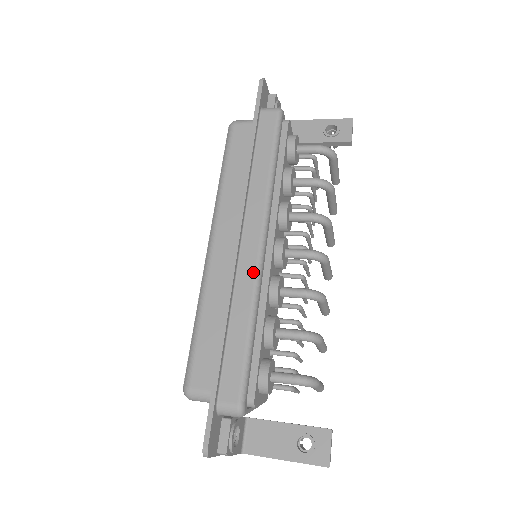
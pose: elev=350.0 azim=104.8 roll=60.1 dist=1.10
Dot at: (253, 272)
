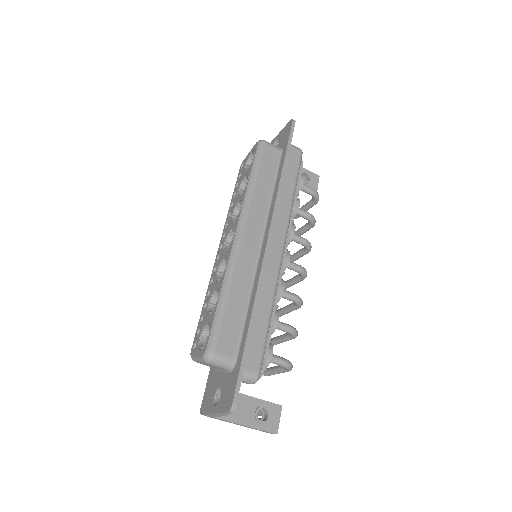
Dot at: (276, 271)
